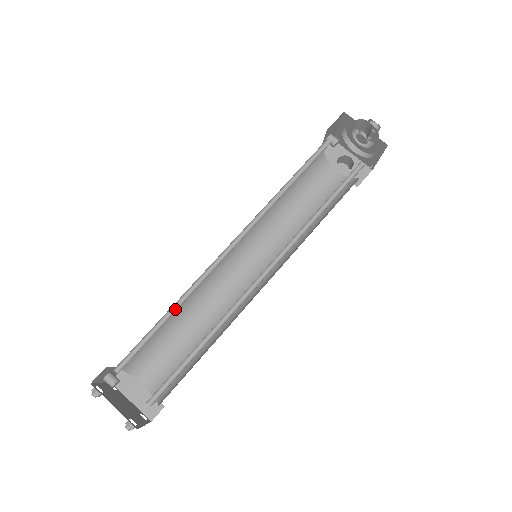
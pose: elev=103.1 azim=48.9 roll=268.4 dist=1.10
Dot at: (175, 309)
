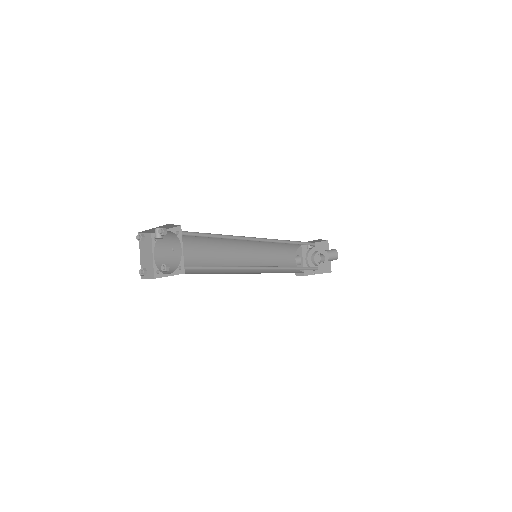
Dot at: (221, 237)
